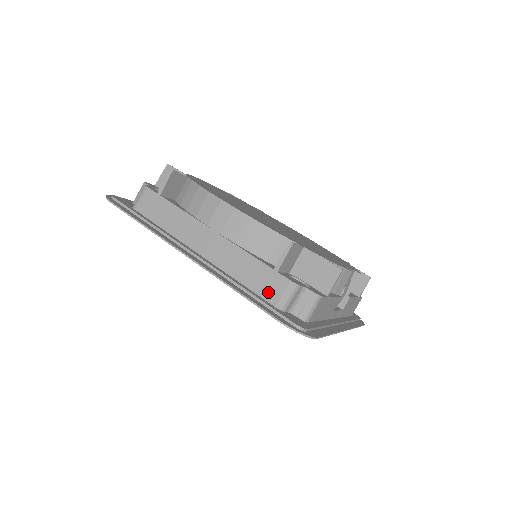
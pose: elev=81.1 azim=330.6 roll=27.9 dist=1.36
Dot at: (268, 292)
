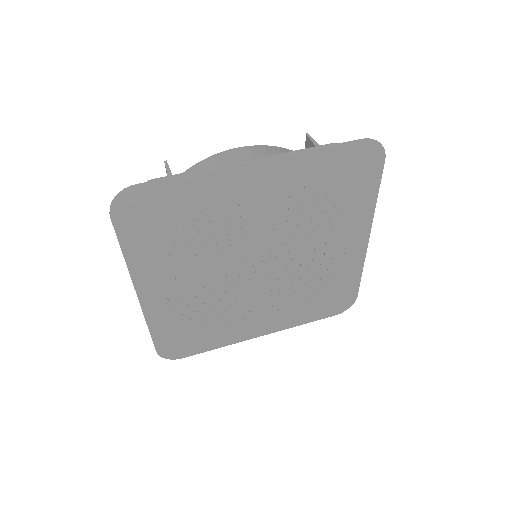
Dot at: occluded
